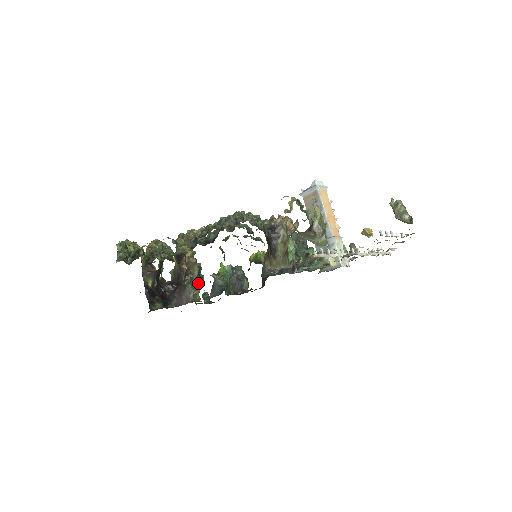
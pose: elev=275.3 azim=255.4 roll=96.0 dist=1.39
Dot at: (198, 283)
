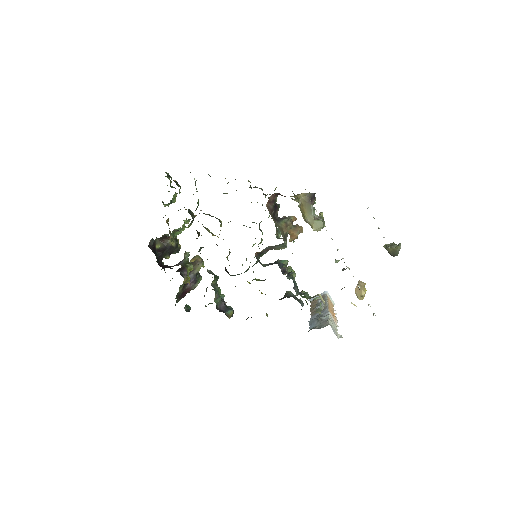
Dot at: (191, 284)
